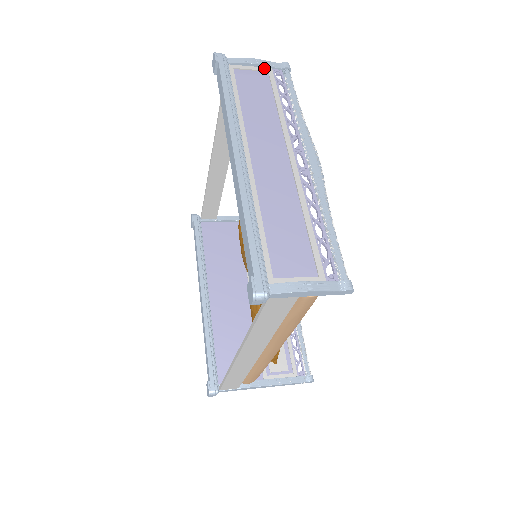
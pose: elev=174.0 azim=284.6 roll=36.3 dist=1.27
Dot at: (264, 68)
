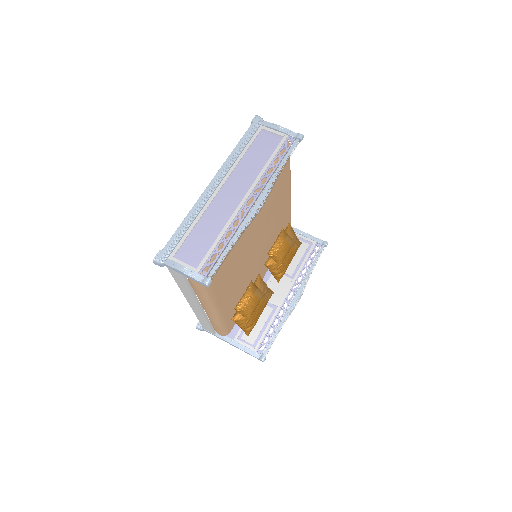
Dot at: (283, 134)
